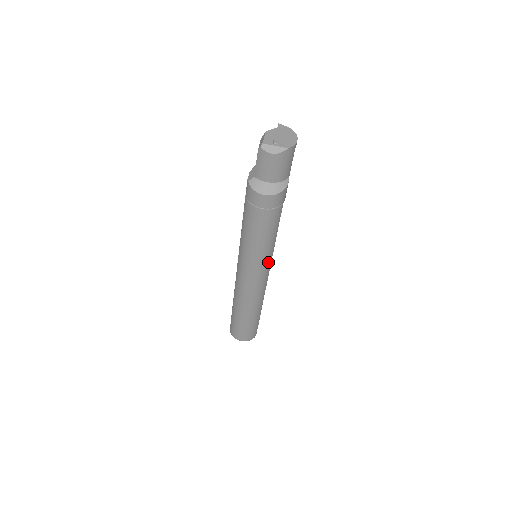
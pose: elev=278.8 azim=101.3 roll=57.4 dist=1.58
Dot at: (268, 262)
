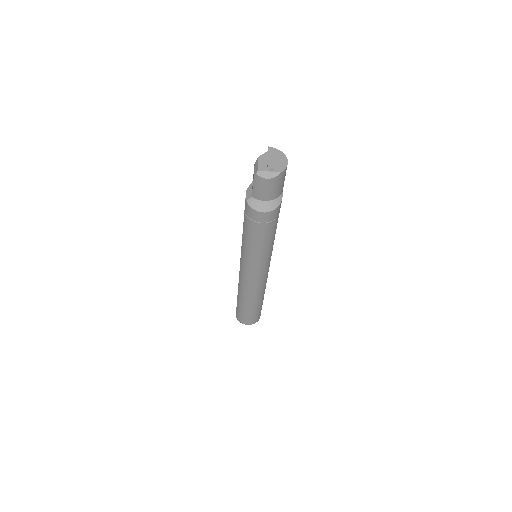
Dot at: (268, 262)
